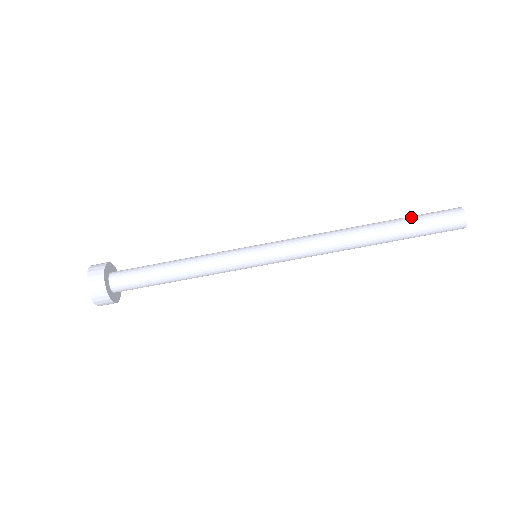
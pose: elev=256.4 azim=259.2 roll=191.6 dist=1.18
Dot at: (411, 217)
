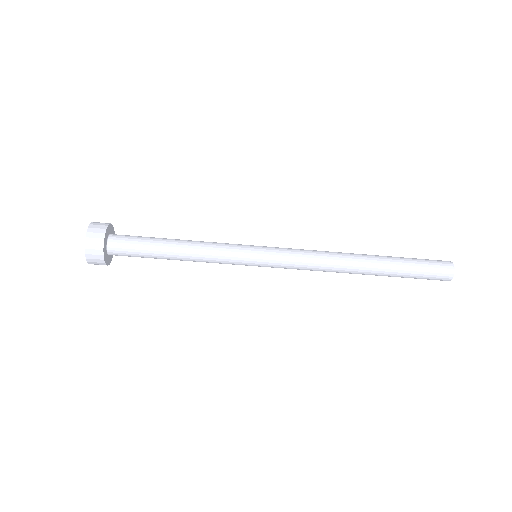
Dot at: (408, 267)
